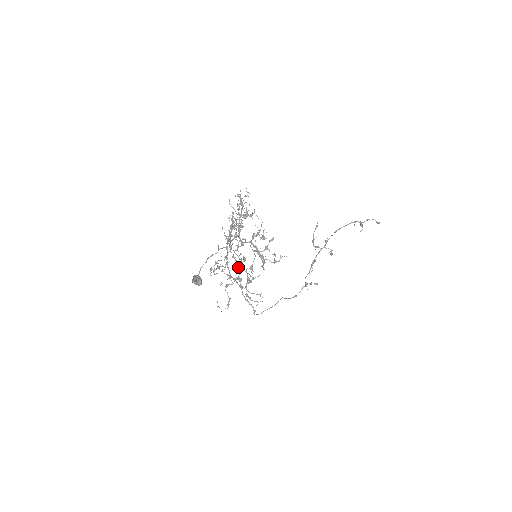
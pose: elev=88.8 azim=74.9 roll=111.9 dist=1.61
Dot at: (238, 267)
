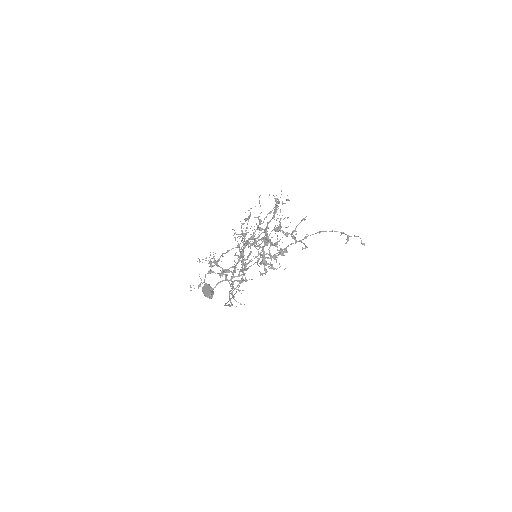
Dot at: occluded
